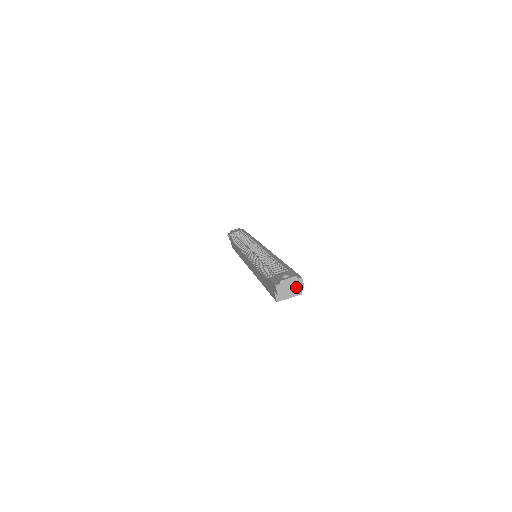
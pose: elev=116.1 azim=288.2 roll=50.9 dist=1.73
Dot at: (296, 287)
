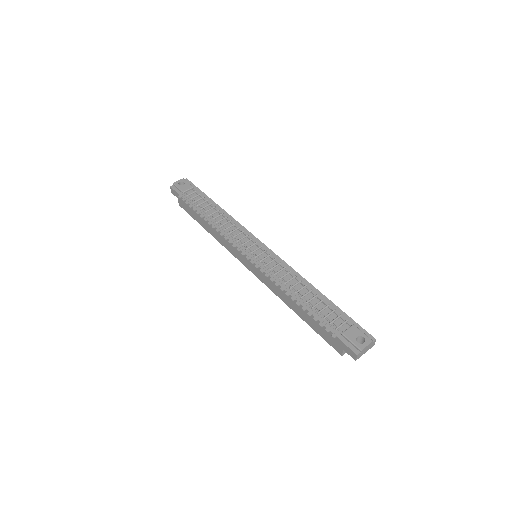
Dot at: (369, 348)
